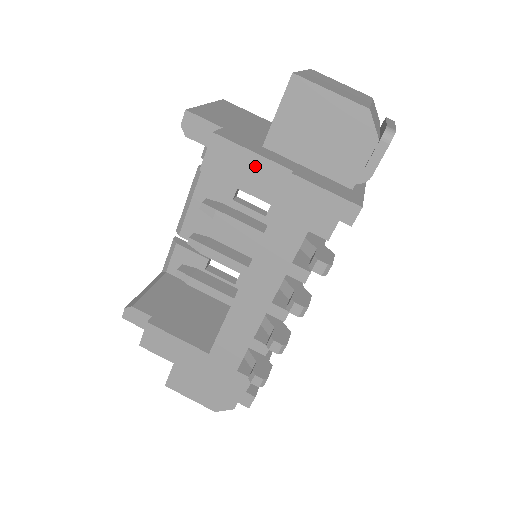
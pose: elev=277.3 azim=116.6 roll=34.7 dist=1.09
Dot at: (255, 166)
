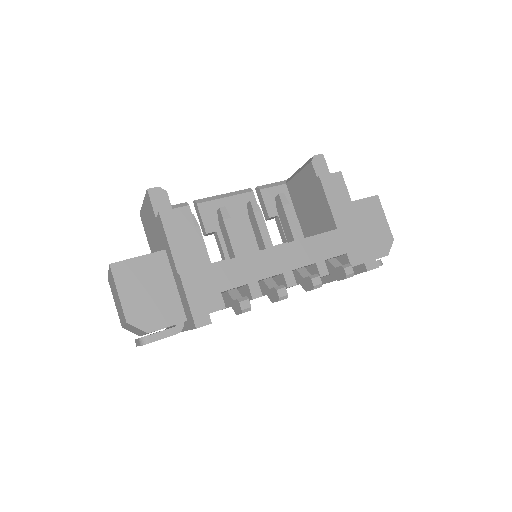
Dot at: (345, 203)
